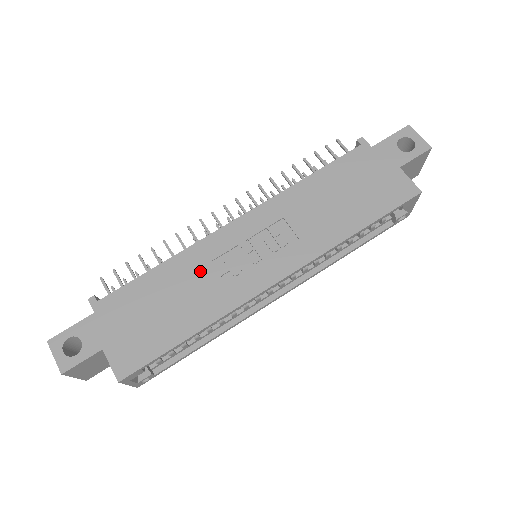
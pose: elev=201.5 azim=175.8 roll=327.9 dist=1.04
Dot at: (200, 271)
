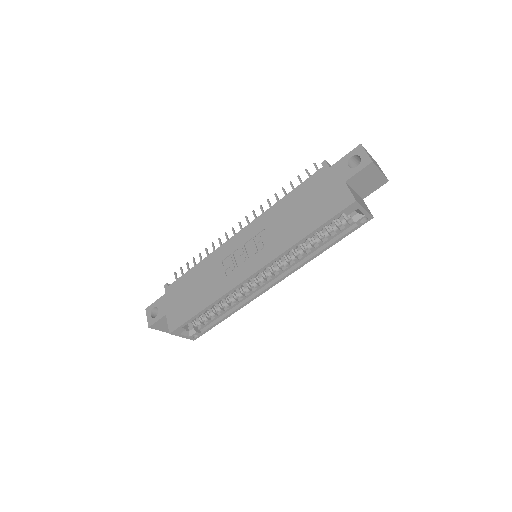
Dot at: (215, 268)
